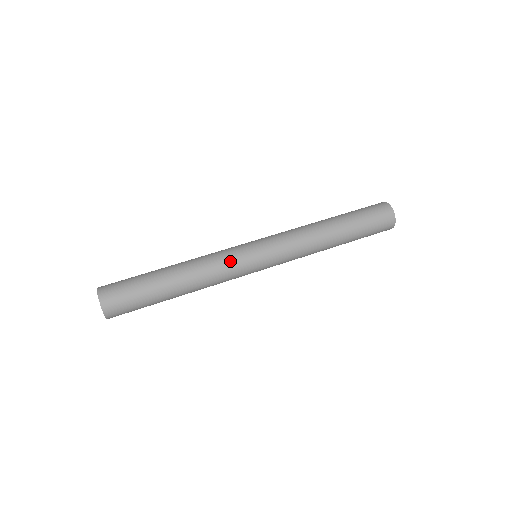
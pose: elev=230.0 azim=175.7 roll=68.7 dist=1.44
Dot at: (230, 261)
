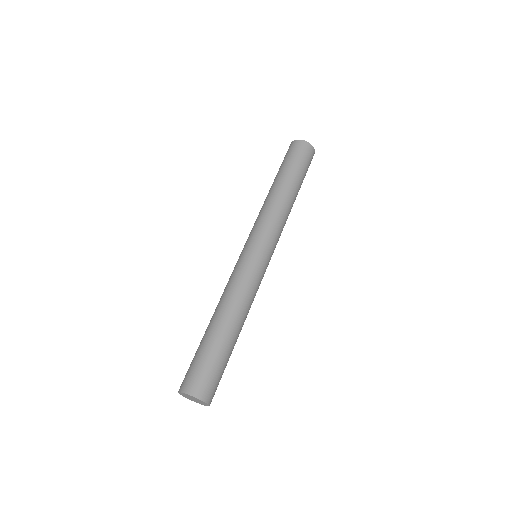
Dot at: (259, 284)
